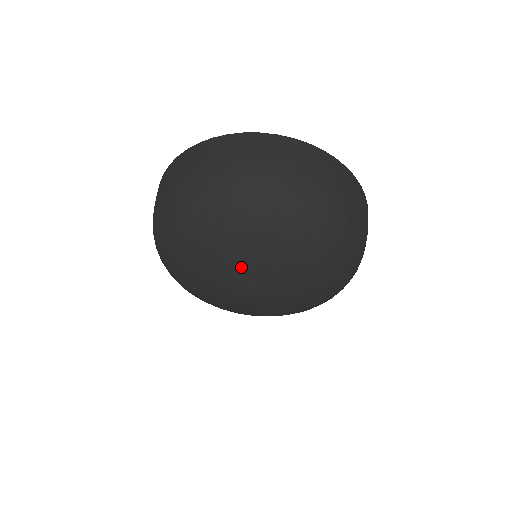
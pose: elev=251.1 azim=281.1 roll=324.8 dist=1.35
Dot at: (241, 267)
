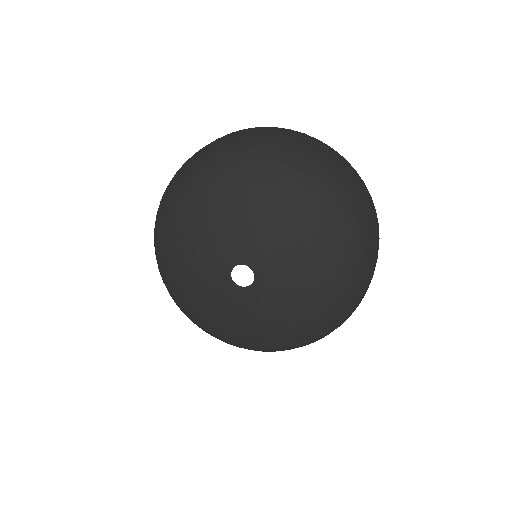
Dot at: (254, 232)
